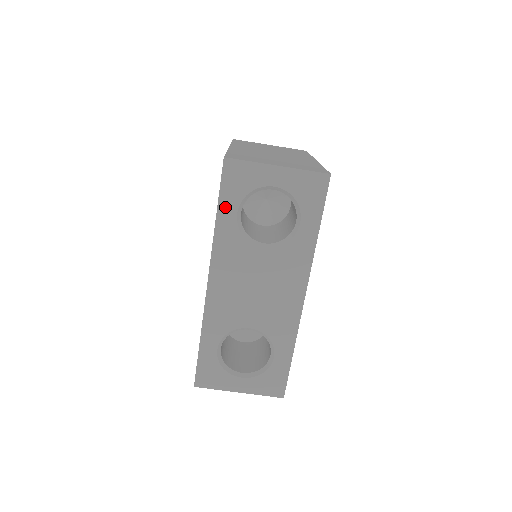
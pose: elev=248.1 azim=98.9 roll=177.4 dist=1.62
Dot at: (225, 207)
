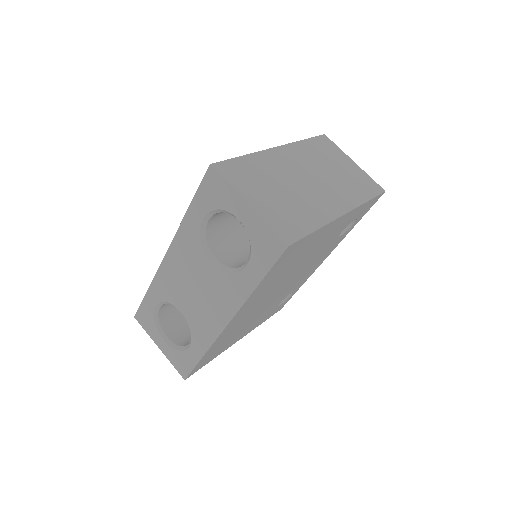
Dot at: (197, 206)
